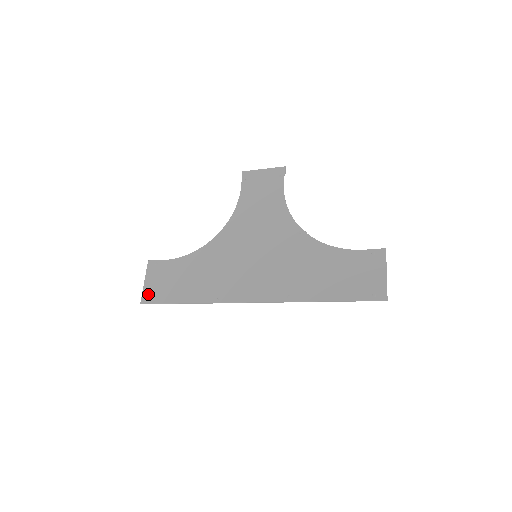
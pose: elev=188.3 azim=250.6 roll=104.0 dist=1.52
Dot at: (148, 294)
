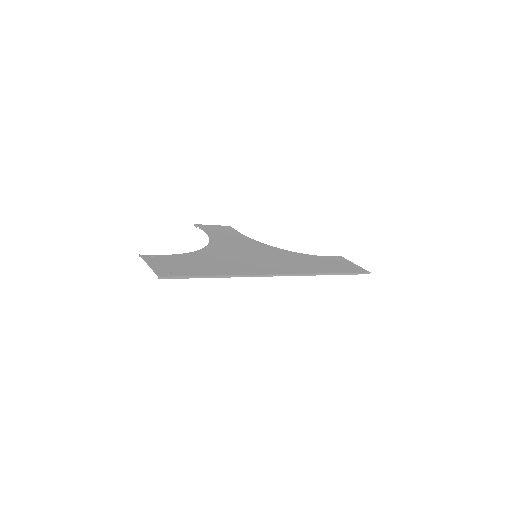
Dot at: (163, 271)
